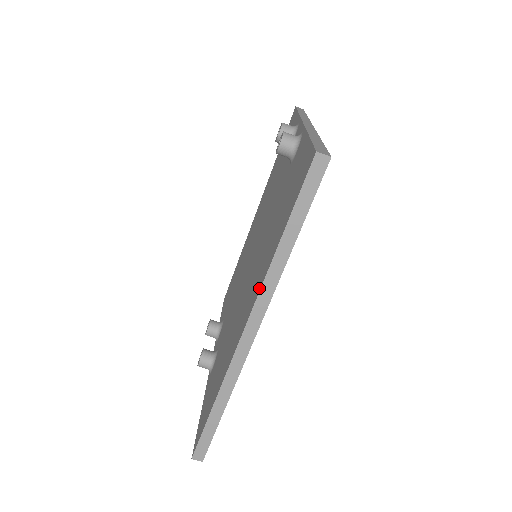
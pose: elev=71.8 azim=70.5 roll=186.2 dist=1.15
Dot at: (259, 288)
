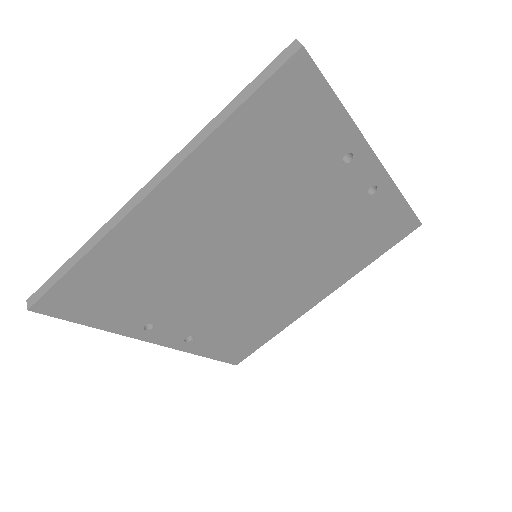
Dot at: occluded
